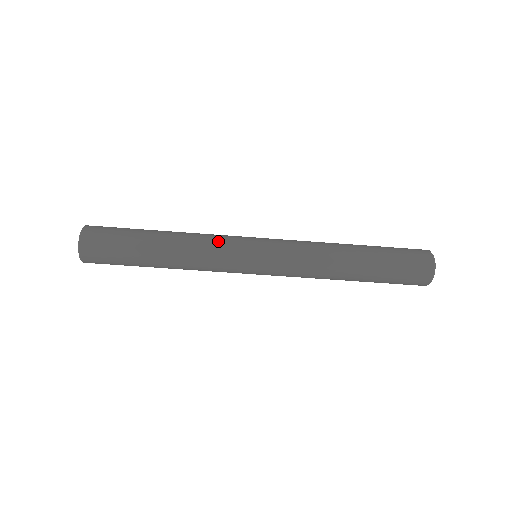
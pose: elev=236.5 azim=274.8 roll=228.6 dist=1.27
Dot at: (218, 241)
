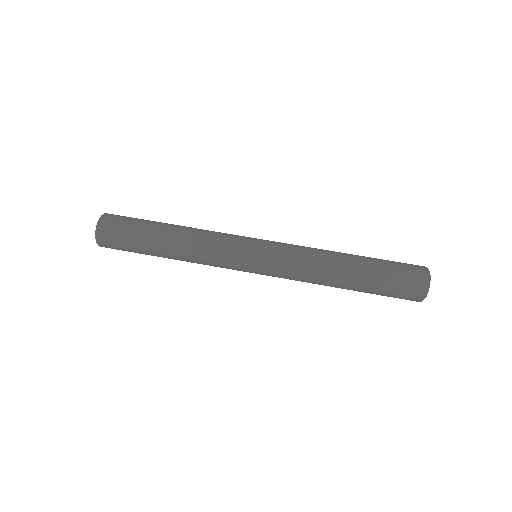
Dot at: (222, 235)
